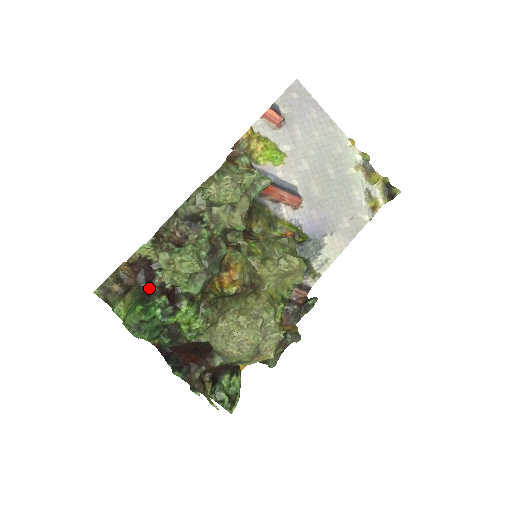
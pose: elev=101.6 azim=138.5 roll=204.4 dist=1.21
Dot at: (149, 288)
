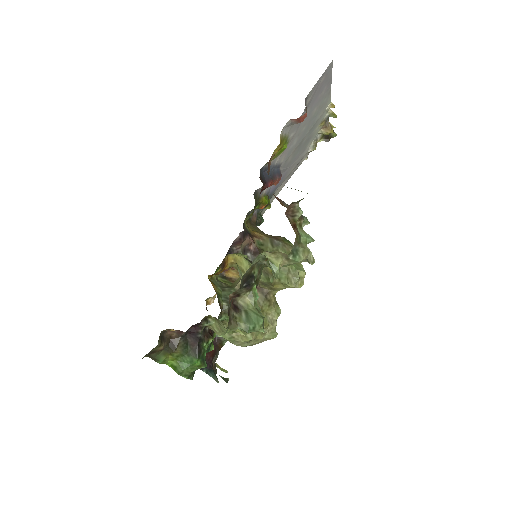
Dot at: (196, 338)
